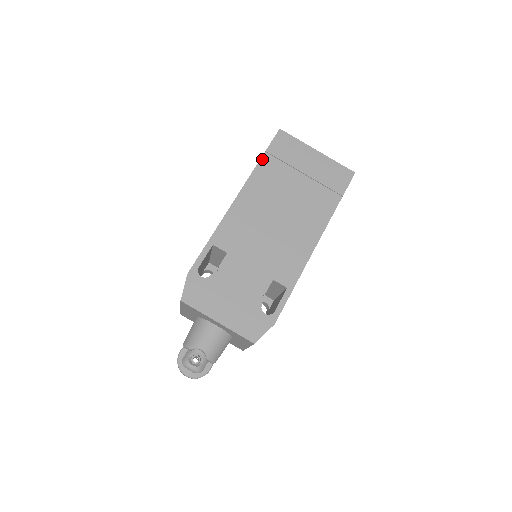
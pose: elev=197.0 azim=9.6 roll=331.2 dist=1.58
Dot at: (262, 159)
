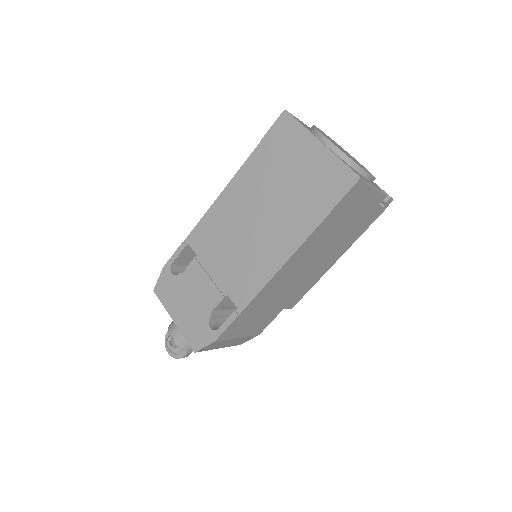
Dot at: (255, 150)
